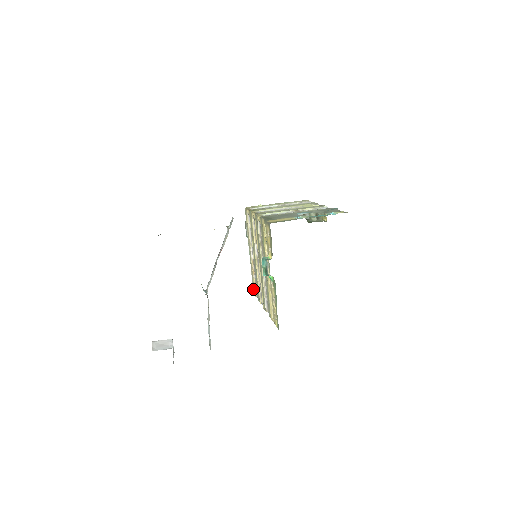
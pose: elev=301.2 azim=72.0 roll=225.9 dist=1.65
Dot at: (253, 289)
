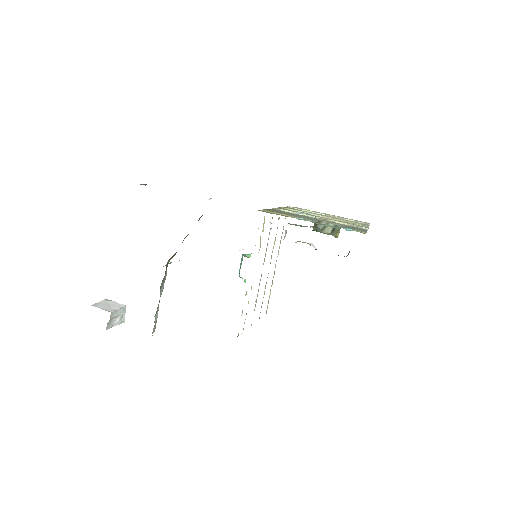
Dot at: occluded
